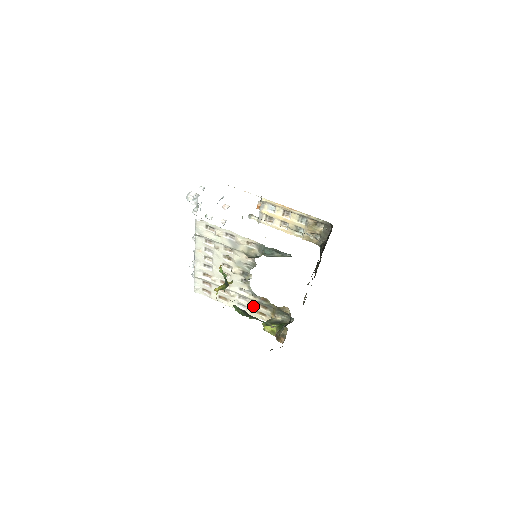
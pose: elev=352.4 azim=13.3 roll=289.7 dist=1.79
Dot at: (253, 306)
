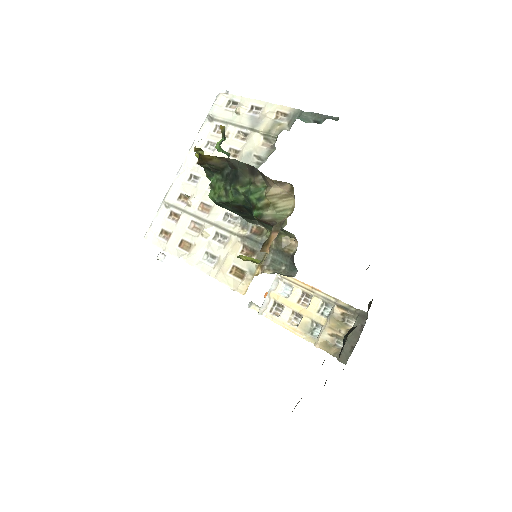
Dot at: (231, 253)
